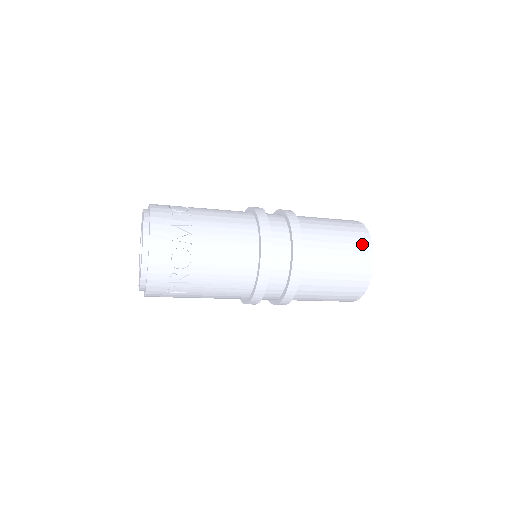
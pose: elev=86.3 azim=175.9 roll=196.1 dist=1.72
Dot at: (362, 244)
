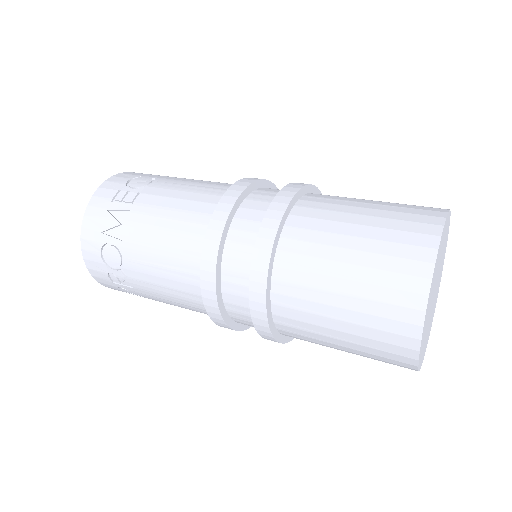
Dot at: (405, 274)
